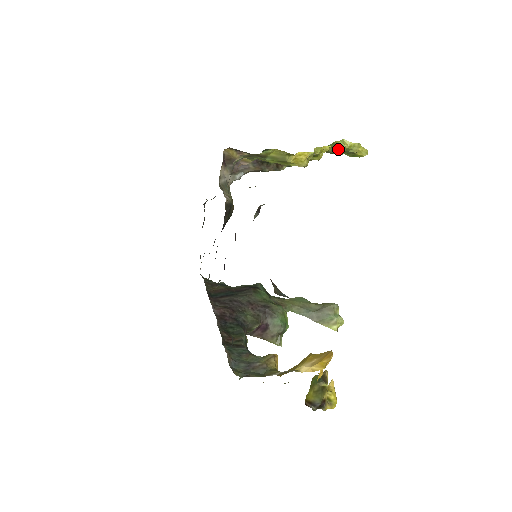
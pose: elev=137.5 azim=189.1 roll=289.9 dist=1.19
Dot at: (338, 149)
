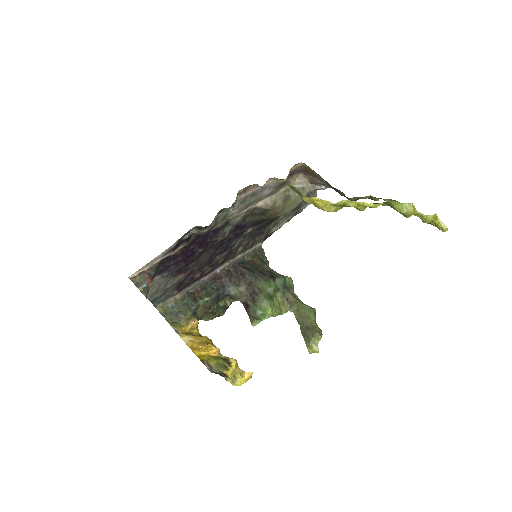
Dot at: (397, 210)
